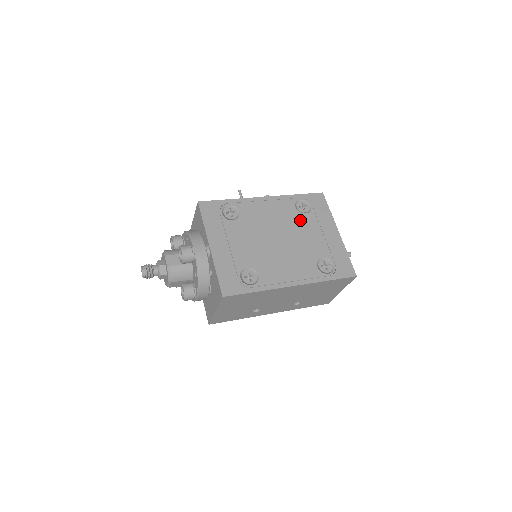
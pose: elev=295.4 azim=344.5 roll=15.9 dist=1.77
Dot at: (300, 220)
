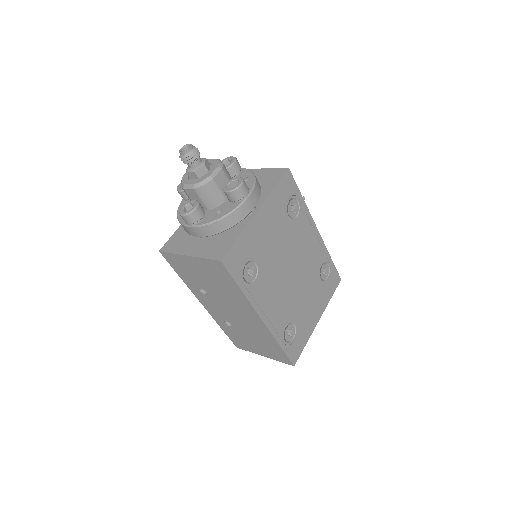
Dot at: (314, 278)
